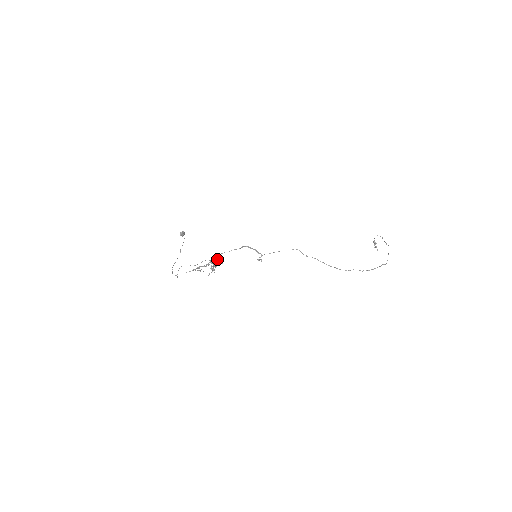
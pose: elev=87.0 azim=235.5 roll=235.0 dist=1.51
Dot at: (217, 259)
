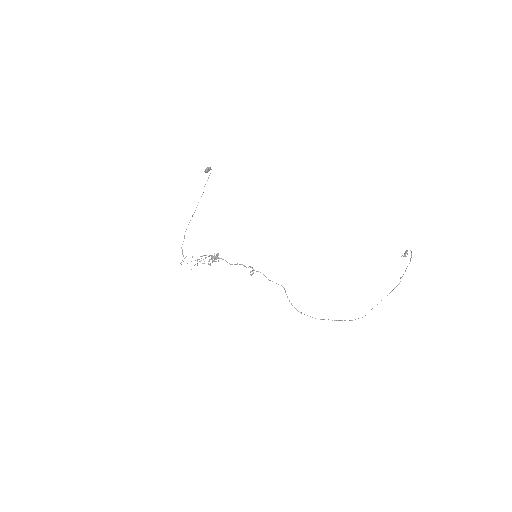
Dot at: occluded
